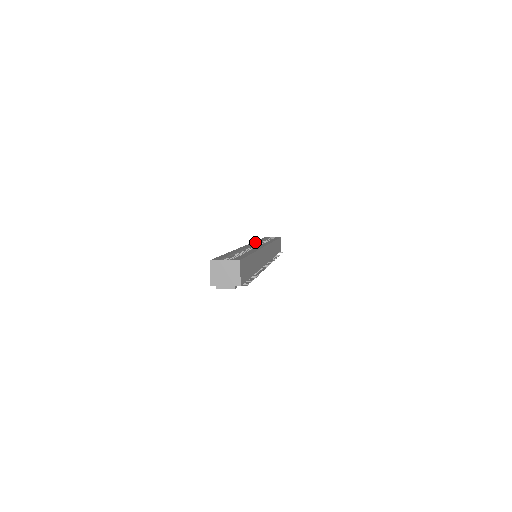
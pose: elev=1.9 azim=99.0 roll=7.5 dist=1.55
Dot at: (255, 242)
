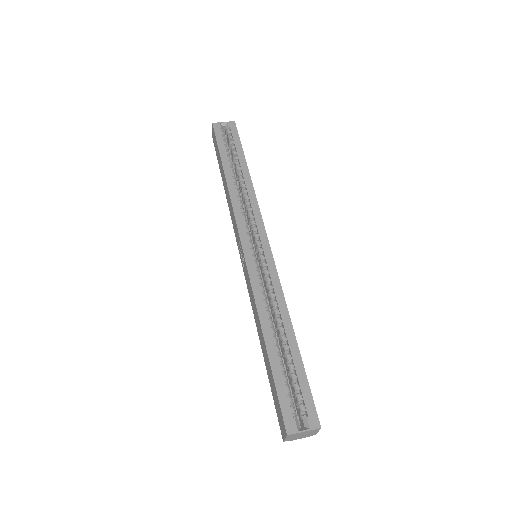
Dot at: (236, 204)
